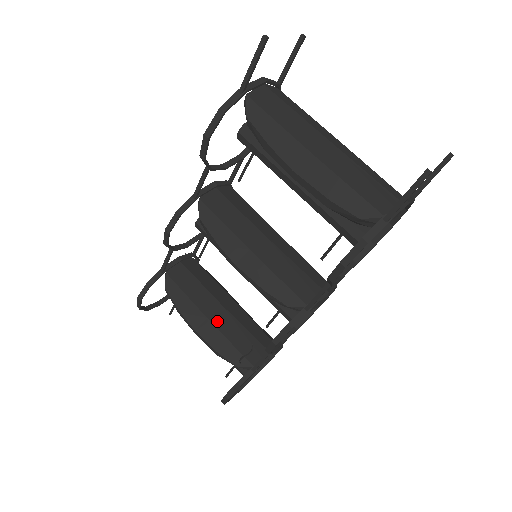
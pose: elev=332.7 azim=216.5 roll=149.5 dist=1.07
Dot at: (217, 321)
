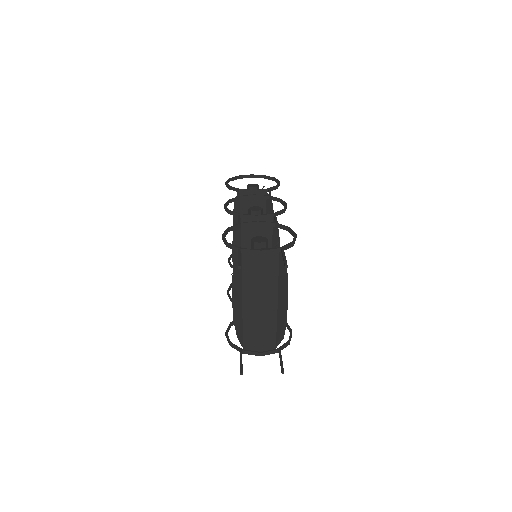
Dot at: occluded
